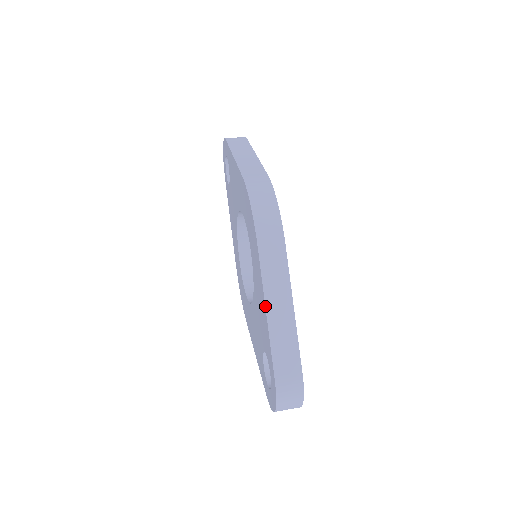
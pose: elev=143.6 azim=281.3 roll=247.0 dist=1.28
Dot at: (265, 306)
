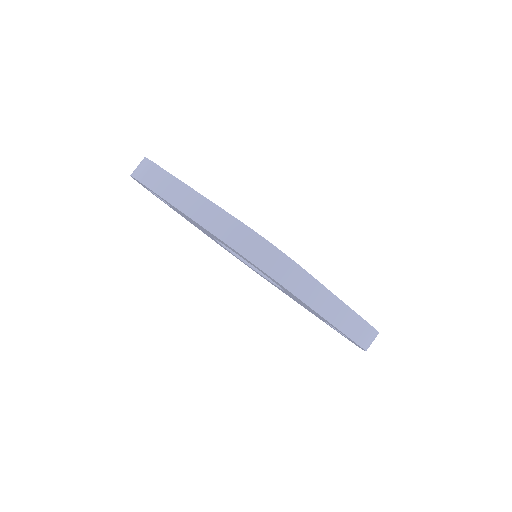
Dot at: occluded
